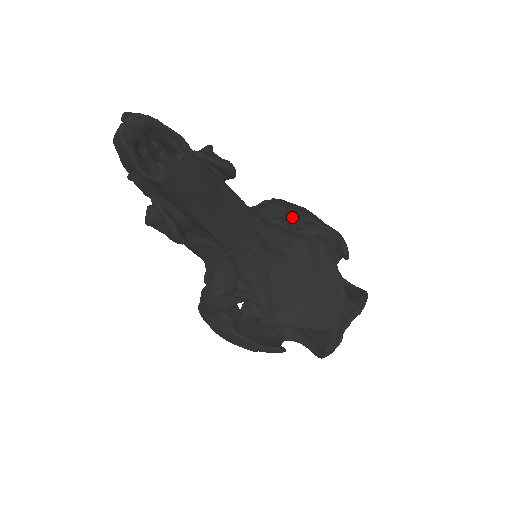
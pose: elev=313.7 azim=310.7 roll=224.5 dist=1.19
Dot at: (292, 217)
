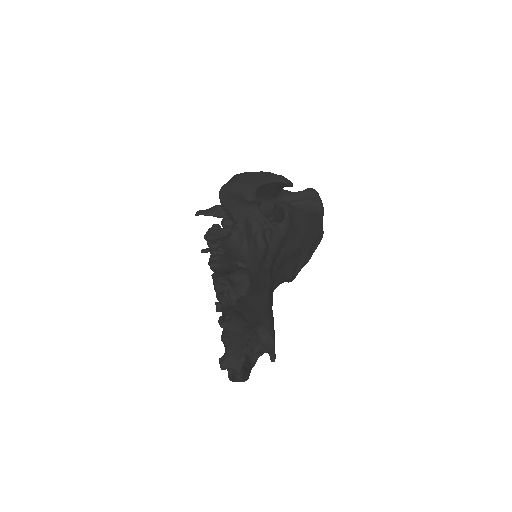
Dot at: (263, 220)
